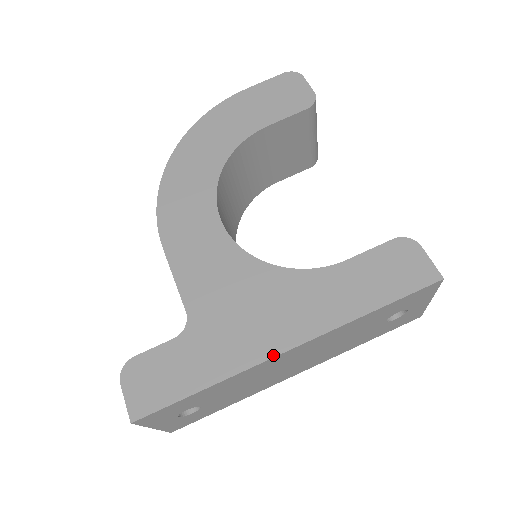
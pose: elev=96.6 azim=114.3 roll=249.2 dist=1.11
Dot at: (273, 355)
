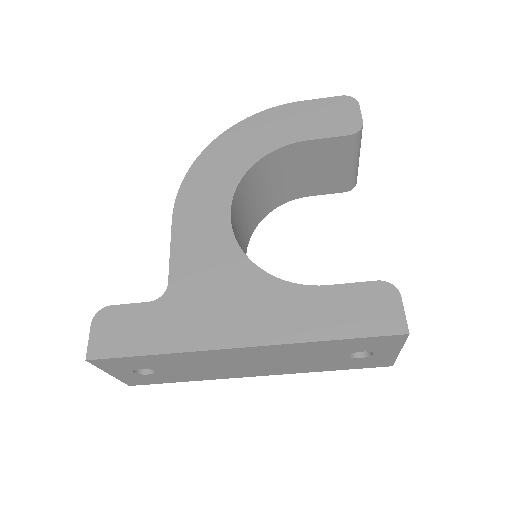
Dot at: (225, 347)
